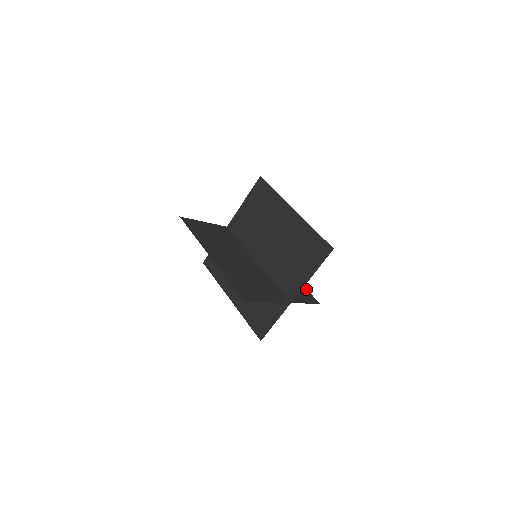
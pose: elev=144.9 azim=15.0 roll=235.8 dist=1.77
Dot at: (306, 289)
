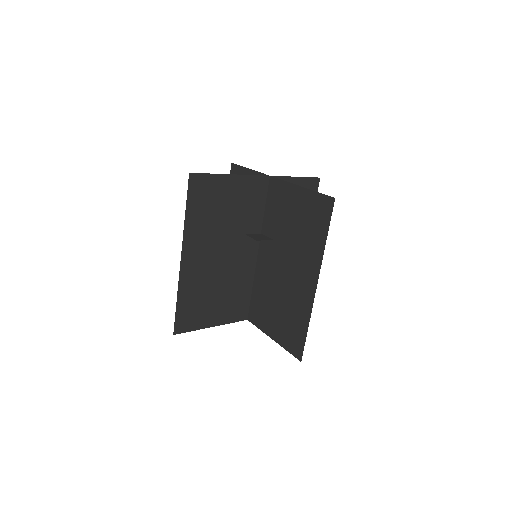
Dot at: occluded
